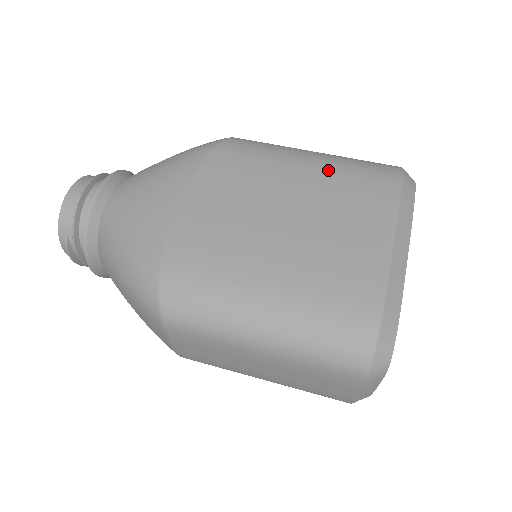
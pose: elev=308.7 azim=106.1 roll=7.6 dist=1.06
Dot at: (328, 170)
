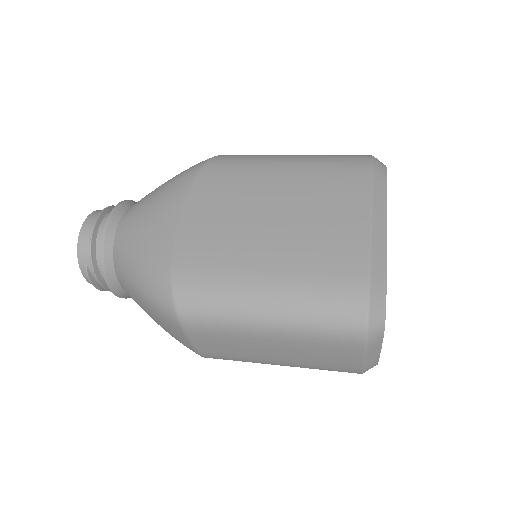
Dot at: (306, 168)
